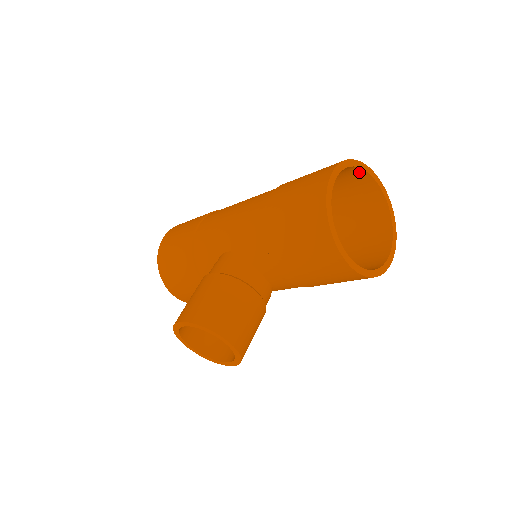
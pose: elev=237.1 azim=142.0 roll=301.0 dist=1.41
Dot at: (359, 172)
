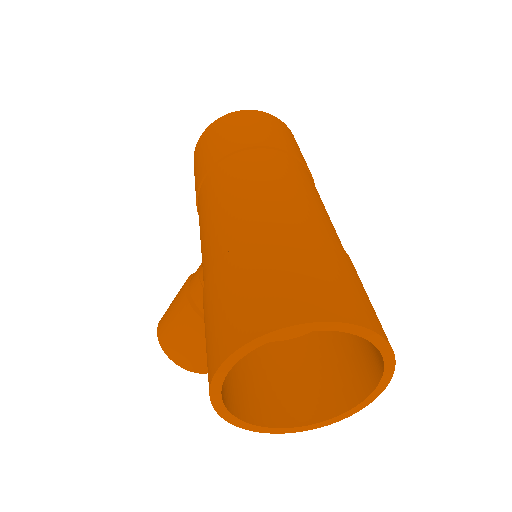
Dot at: occluded
